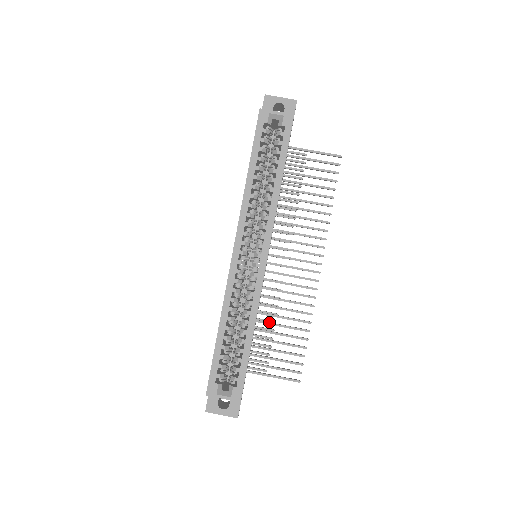
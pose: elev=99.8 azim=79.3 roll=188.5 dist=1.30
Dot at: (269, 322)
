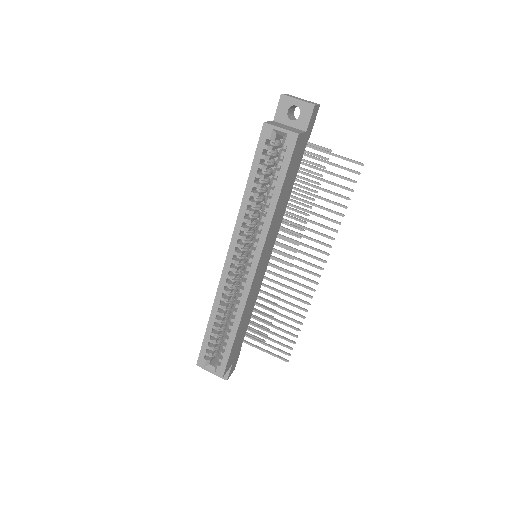
Dot at: (268, 308)
